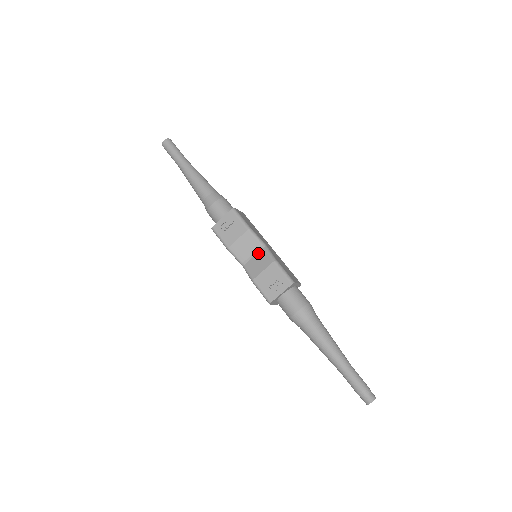
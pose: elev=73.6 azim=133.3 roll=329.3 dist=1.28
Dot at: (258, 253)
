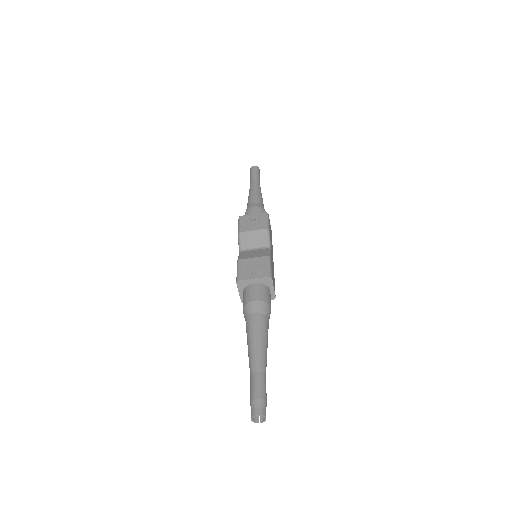
Dot at: (260, 249)
